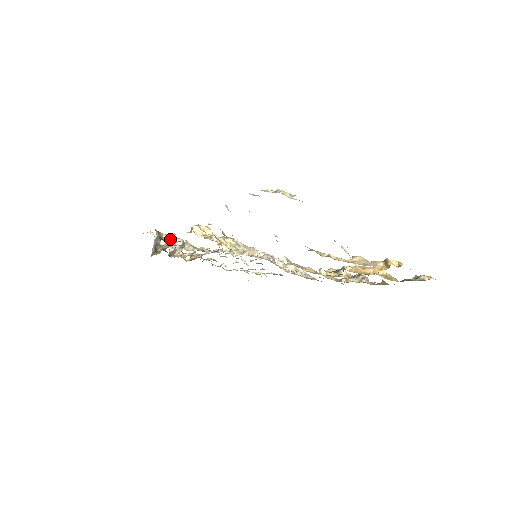
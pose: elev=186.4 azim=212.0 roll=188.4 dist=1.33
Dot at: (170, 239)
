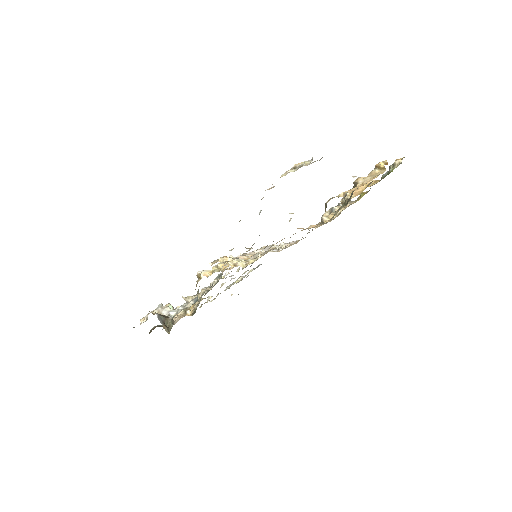
Dot at: (162, 311)
